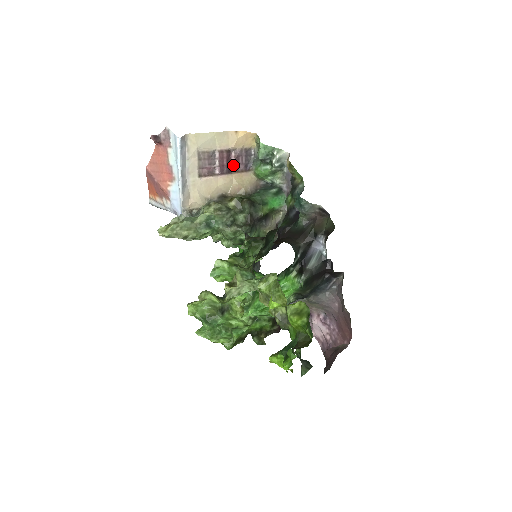
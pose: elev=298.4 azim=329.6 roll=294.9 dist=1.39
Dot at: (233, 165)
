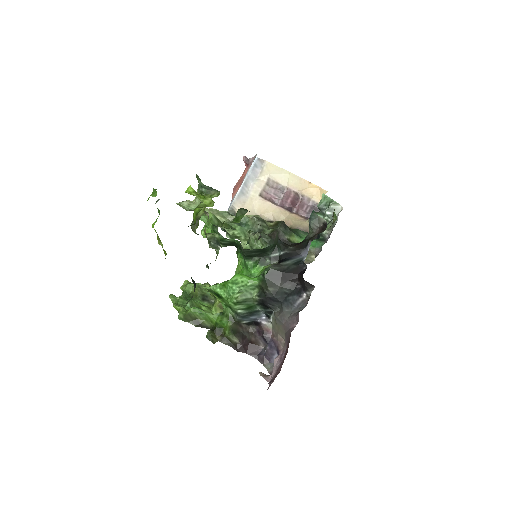
Dot at: (296, 208)
